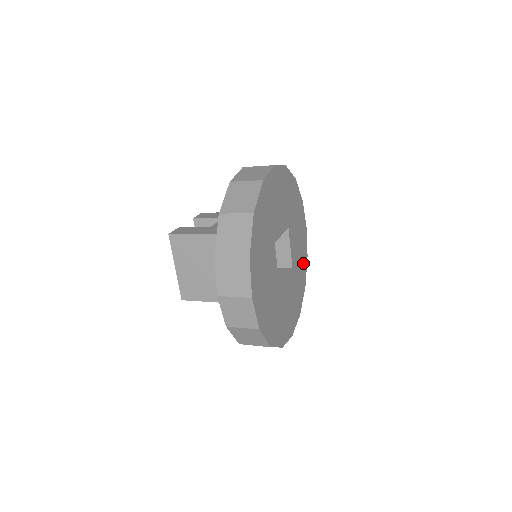
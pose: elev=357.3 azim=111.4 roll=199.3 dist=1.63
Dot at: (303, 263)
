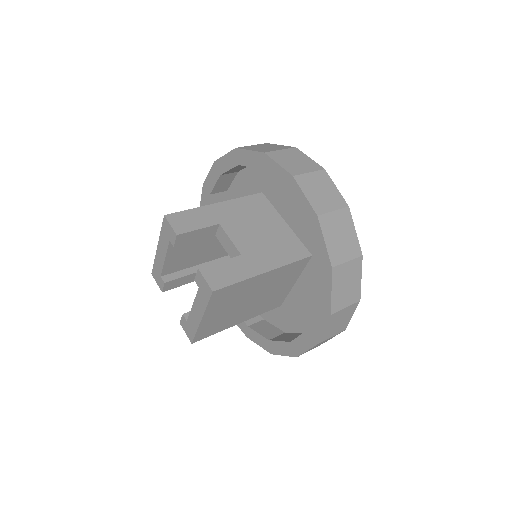
Dot at: occluded
